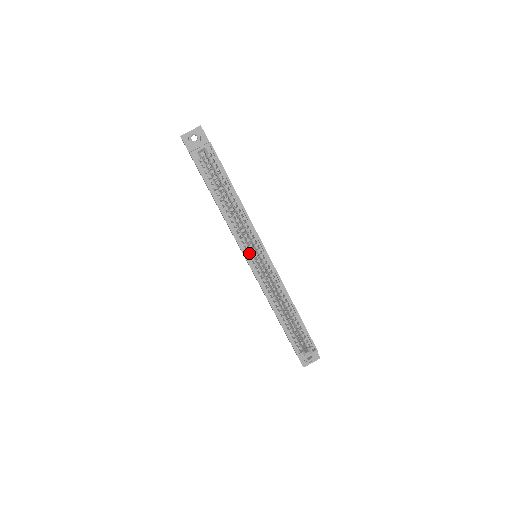
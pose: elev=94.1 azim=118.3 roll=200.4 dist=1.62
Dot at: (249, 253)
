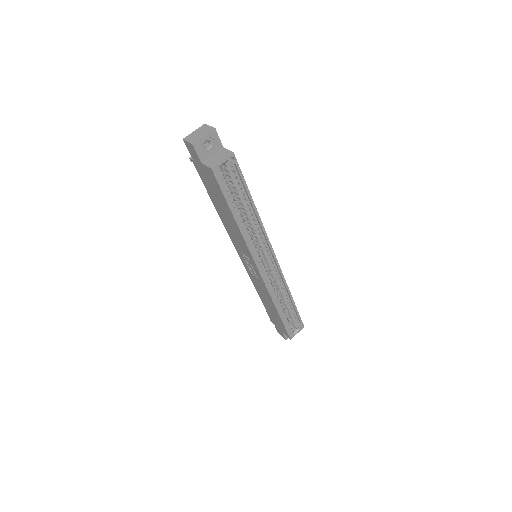
Dot at: (258, 259)
